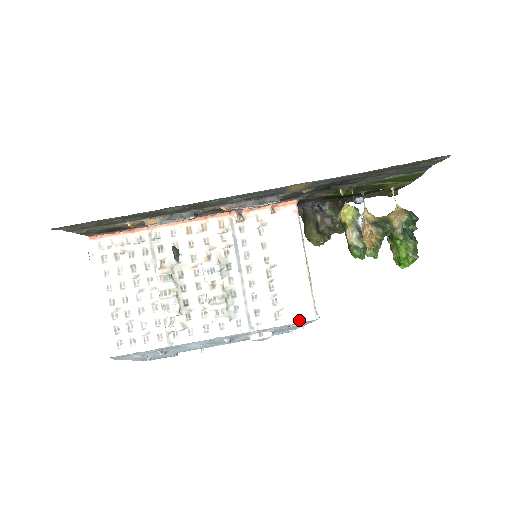
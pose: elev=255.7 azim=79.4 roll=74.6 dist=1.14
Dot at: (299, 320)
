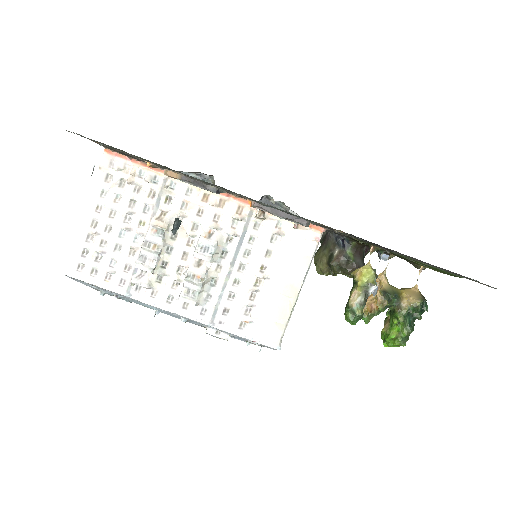
Dot at: (261, 341)
